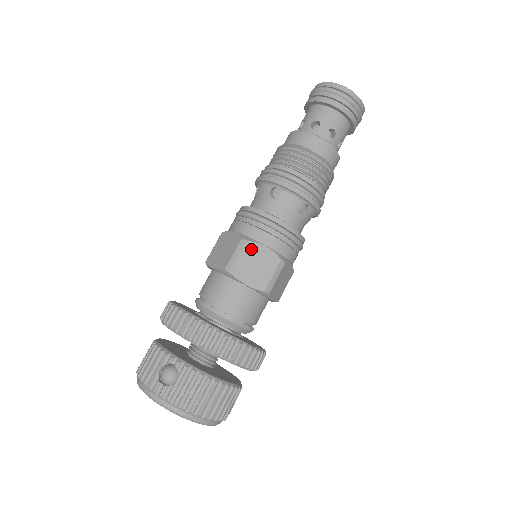
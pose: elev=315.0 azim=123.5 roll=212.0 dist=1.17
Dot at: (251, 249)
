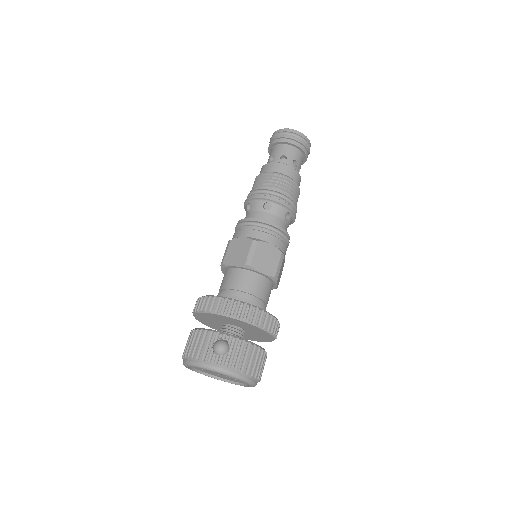
Dot at: (261, 247)
